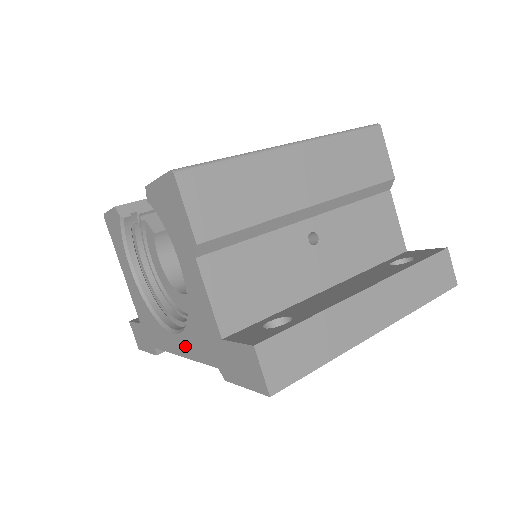
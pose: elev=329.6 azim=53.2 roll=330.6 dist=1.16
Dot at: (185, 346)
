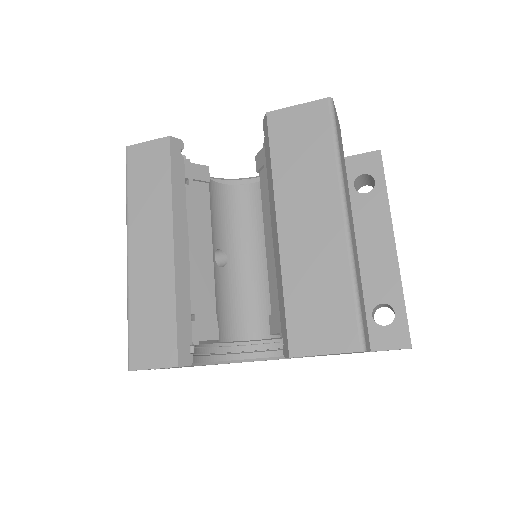
Dot at: occluded
